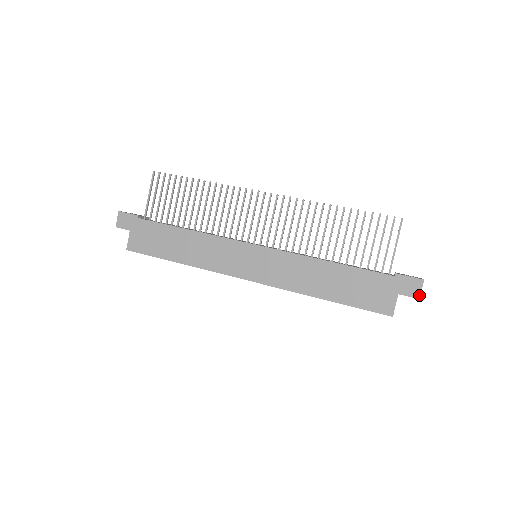
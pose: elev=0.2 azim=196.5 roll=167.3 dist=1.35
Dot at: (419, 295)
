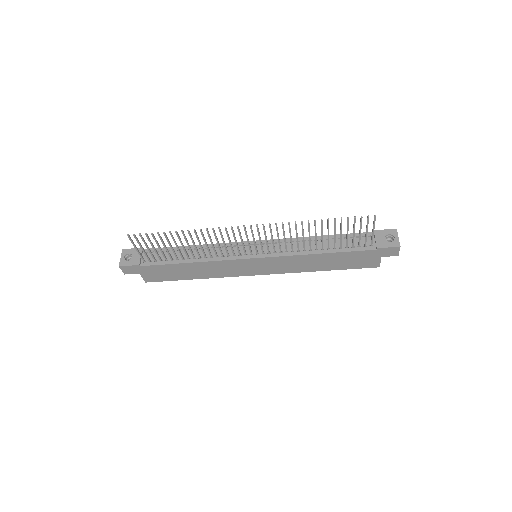
Dot at: (398, 254)
